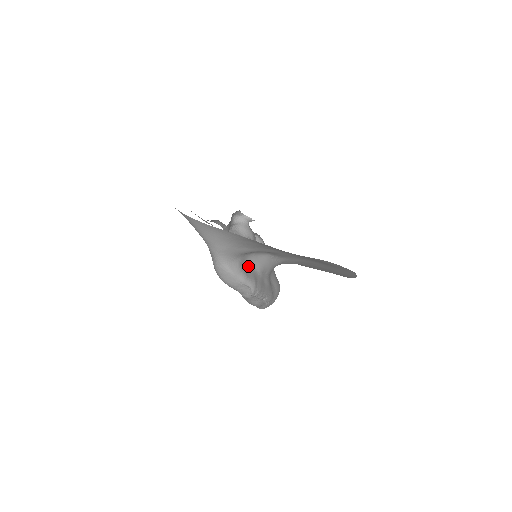
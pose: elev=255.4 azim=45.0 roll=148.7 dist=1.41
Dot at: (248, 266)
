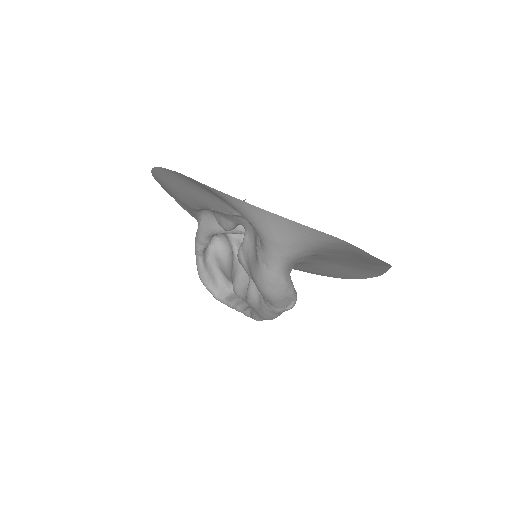
Dot at: occluded
